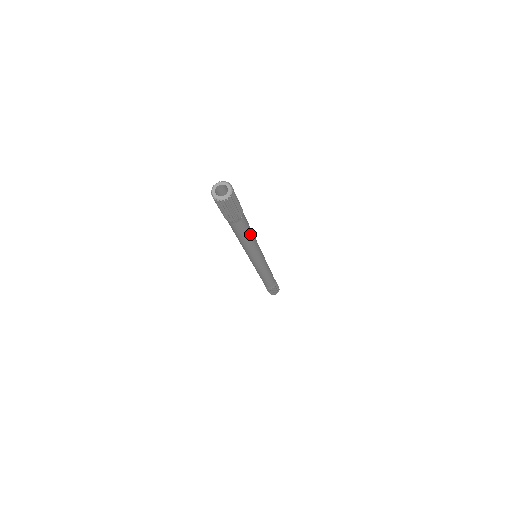
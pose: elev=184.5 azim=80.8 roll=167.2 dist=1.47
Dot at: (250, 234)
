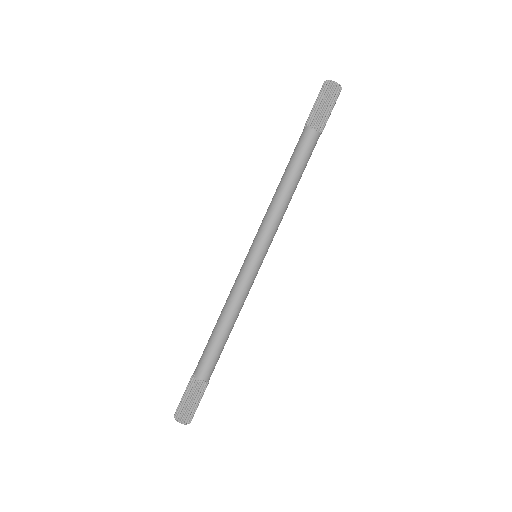
Dot at: (228, 337)
